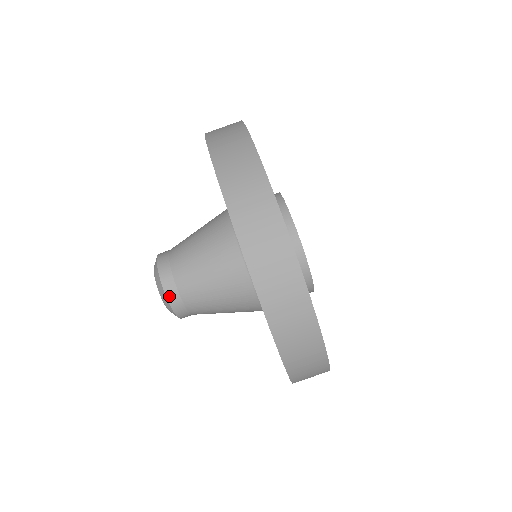
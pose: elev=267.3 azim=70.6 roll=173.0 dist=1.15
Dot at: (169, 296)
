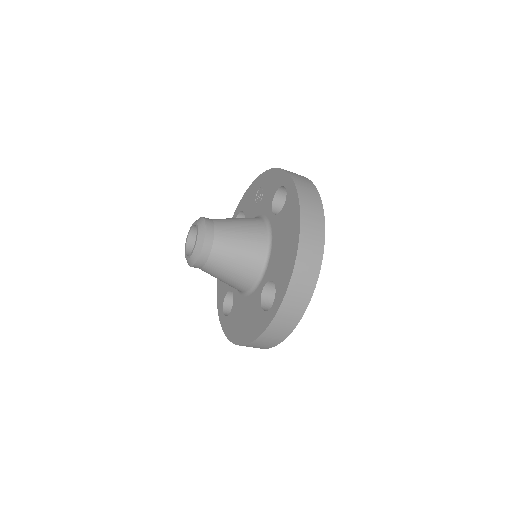
Dot at: (198, 262)
